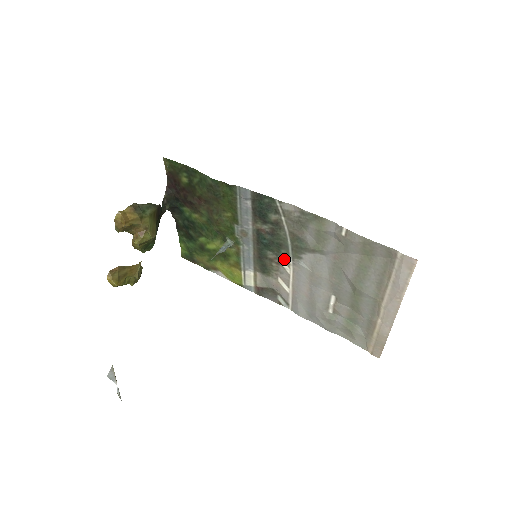
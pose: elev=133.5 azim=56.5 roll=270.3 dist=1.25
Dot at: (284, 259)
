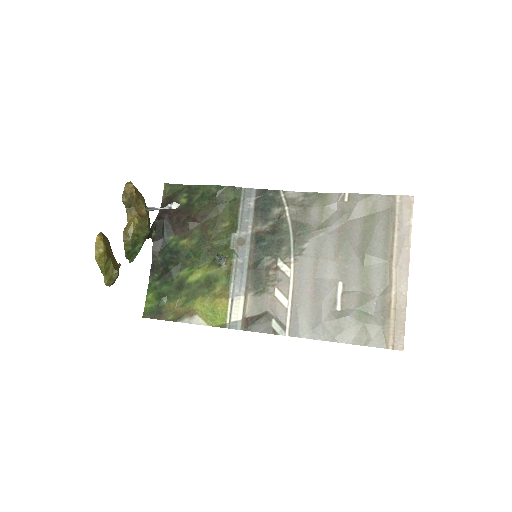
Dot at: (284, 259)
